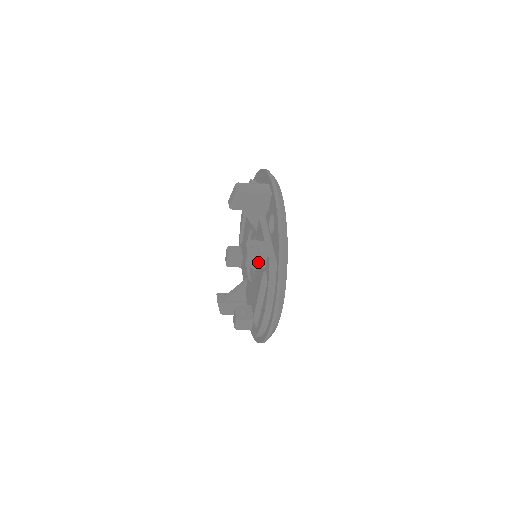
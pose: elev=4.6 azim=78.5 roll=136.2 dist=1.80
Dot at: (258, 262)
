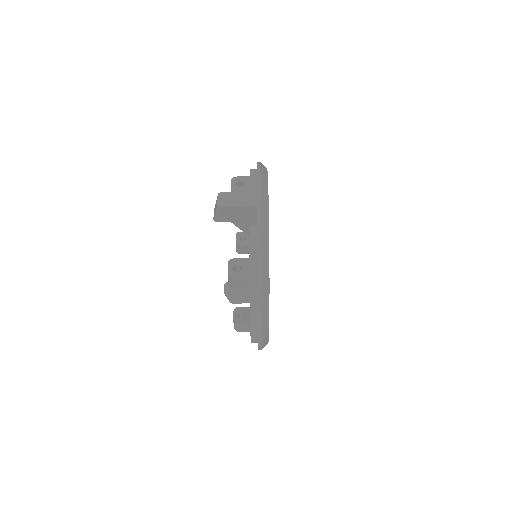
Dot at: (241, 284)
